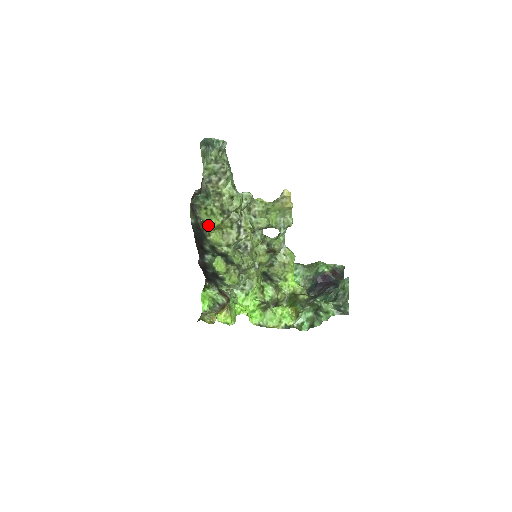
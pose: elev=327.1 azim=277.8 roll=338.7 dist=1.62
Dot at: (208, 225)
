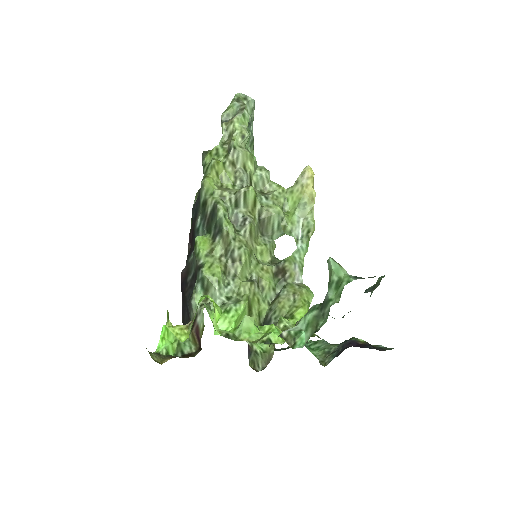
Dot at: (208, 166)
